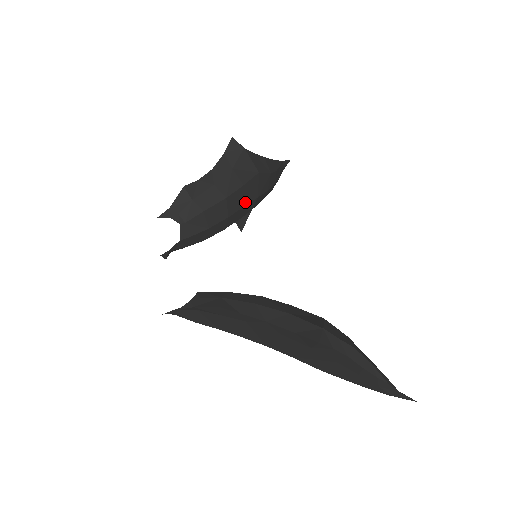
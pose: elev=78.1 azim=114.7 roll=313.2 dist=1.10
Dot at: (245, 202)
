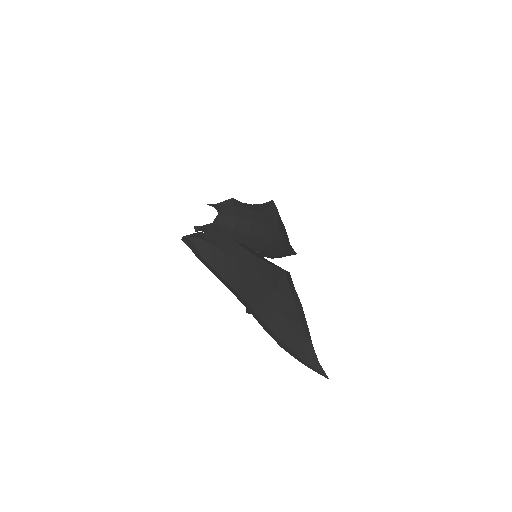
Dot at: (262, 237)
